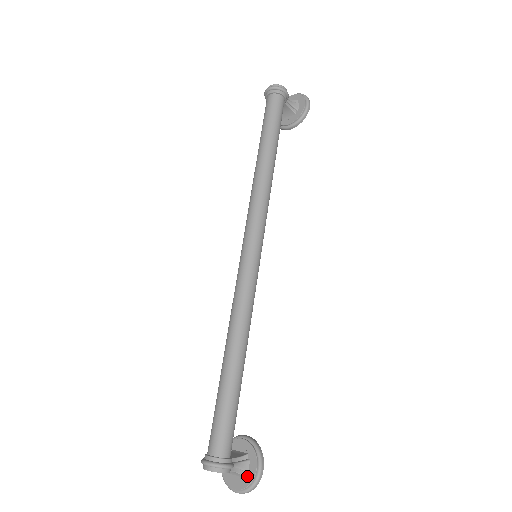
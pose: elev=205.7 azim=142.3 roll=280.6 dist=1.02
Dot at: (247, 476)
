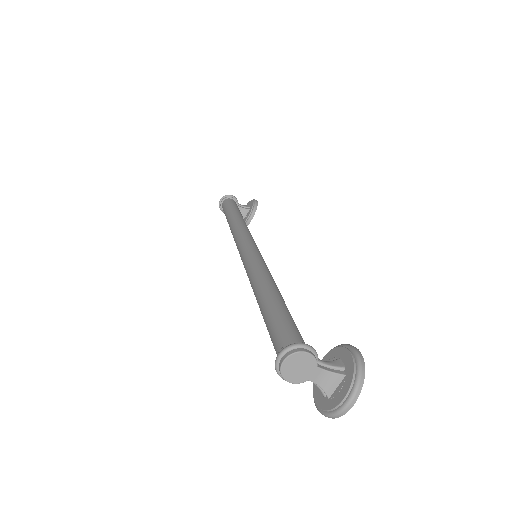
Dot at: (346, 370)
